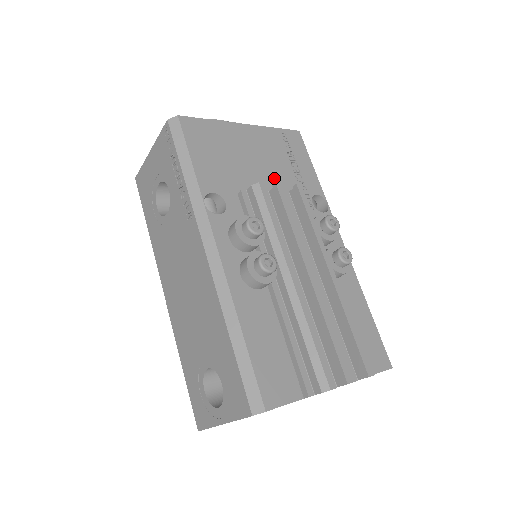
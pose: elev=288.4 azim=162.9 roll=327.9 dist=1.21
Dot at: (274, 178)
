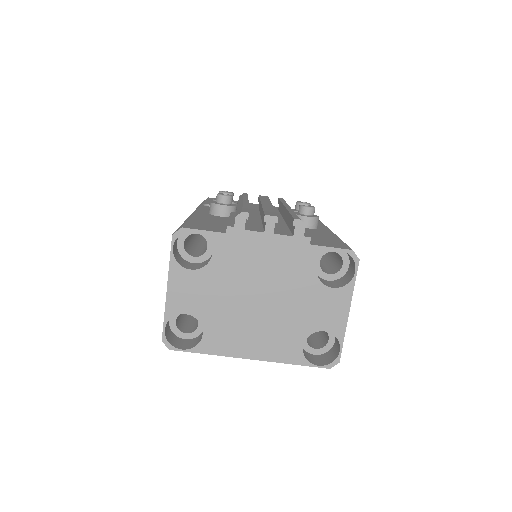
Dot at: occluded
